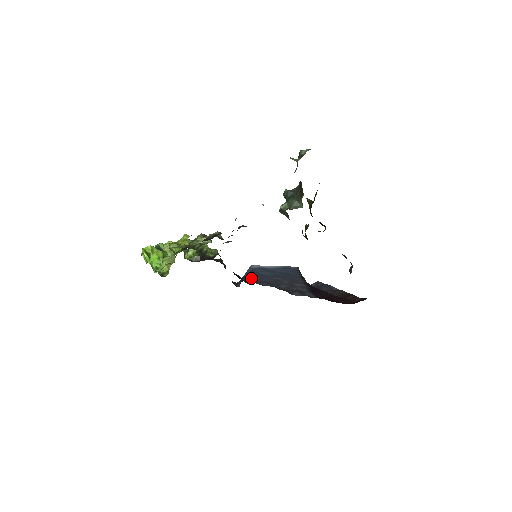
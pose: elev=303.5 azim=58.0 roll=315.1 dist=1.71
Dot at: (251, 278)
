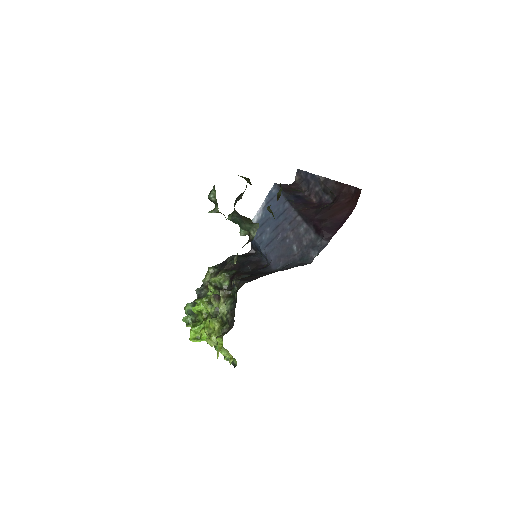
Dot at: (264, 256)
